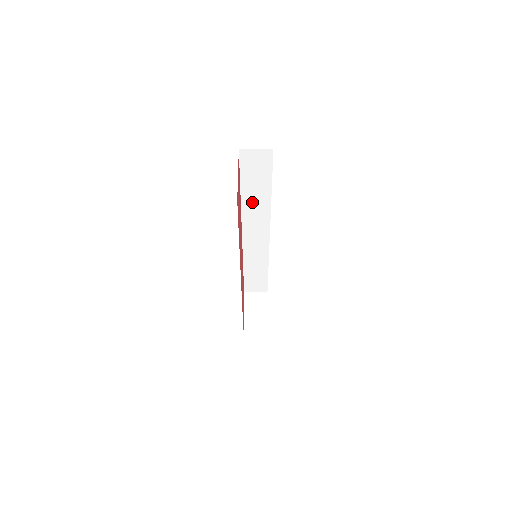
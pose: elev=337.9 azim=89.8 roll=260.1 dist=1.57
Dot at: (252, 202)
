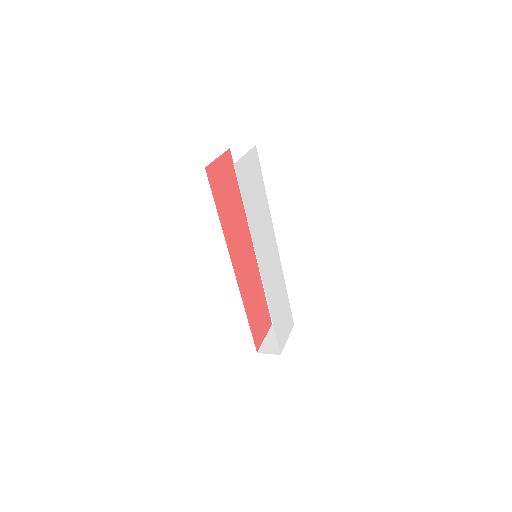
Dot at: occluded
